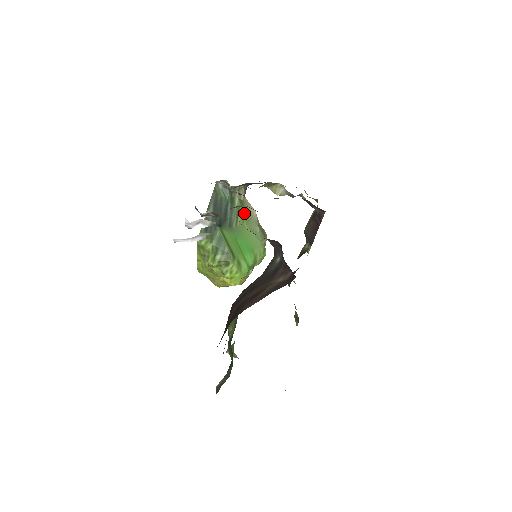
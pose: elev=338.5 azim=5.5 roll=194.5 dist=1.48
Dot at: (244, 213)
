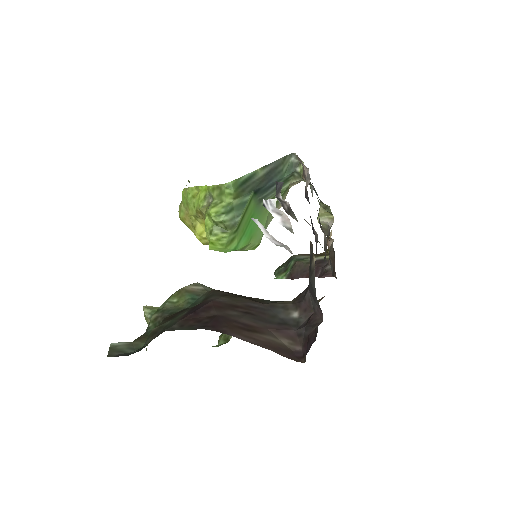
Dot at: occluded
